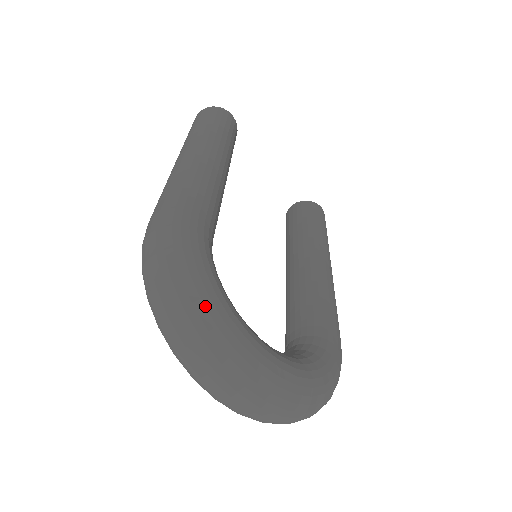
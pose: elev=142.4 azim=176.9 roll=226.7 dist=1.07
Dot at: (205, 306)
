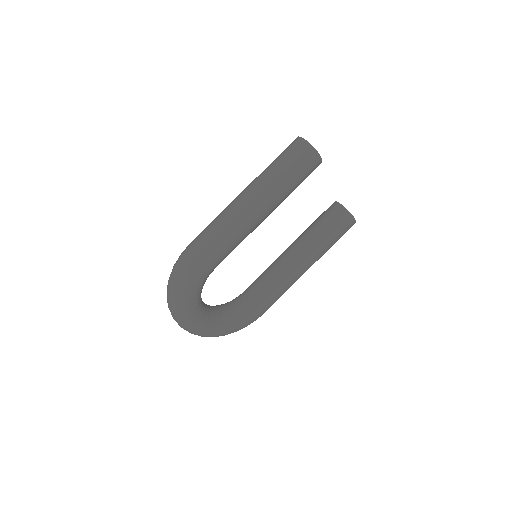
Dot at: (181, 307)
